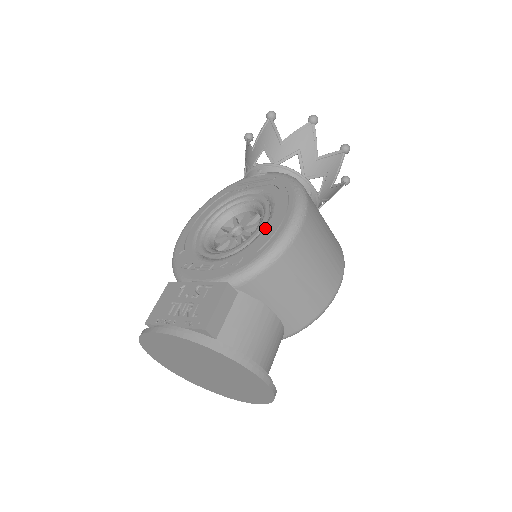
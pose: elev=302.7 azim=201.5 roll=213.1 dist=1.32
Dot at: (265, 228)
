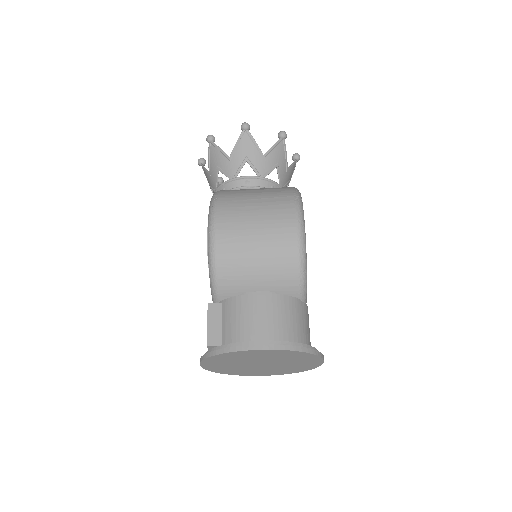
Dot at: occluded
